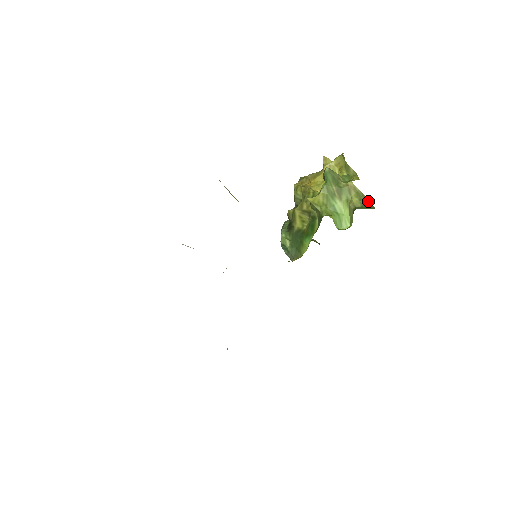
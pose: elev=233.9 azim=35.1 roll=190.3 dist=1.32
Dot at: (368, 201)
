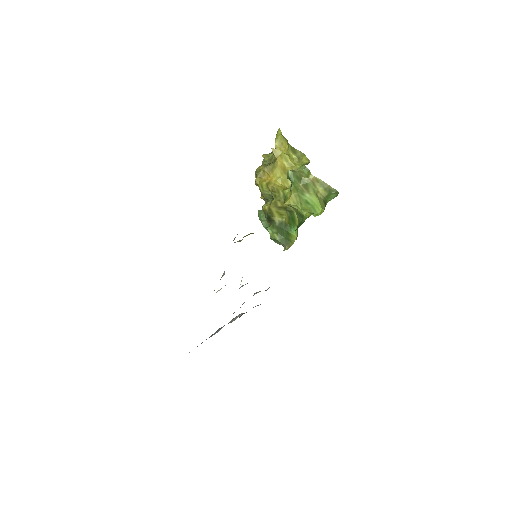
Dot at: (331, 187)
